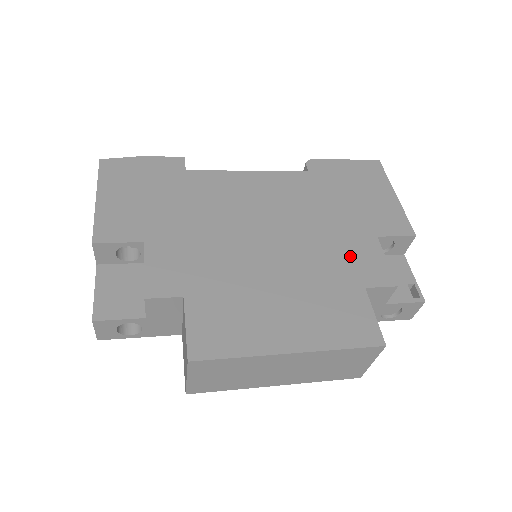
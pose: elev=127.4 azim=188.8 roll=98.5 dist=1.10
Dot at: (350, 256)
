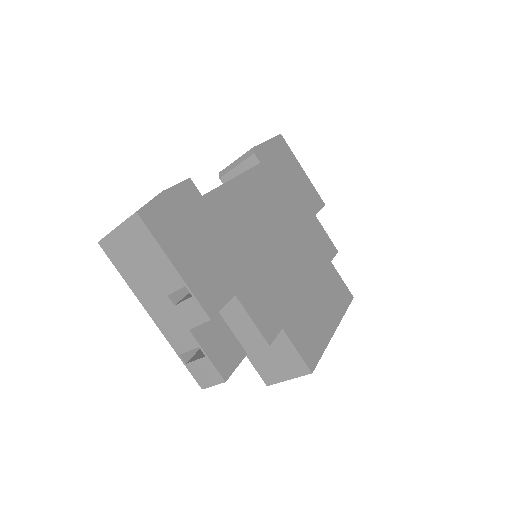
Dot at: (315, 239)
